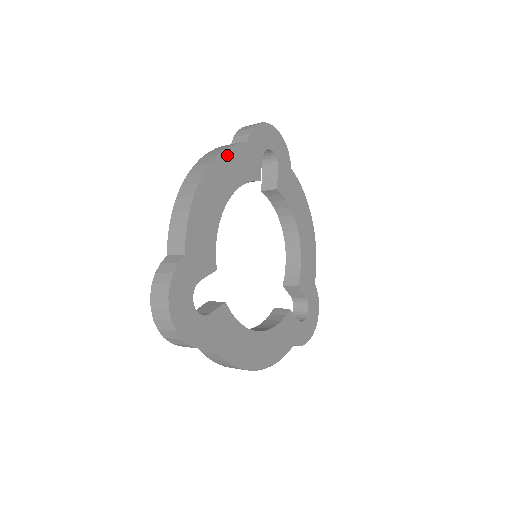
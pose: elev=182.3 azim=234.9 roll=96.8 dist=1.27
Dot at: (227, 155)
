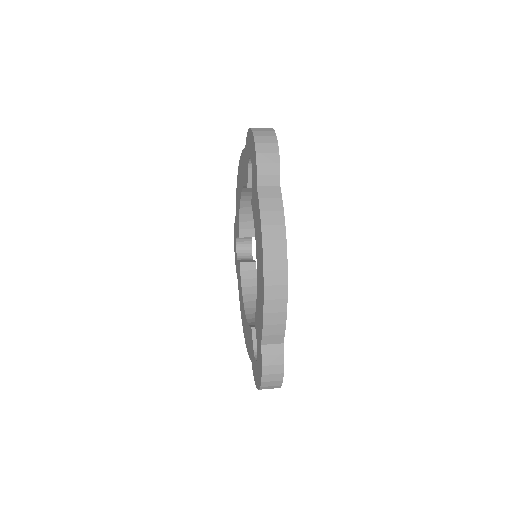
Dot at: (284, 226)
